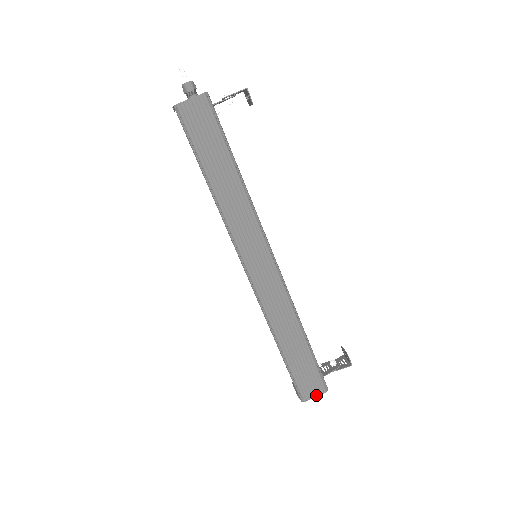
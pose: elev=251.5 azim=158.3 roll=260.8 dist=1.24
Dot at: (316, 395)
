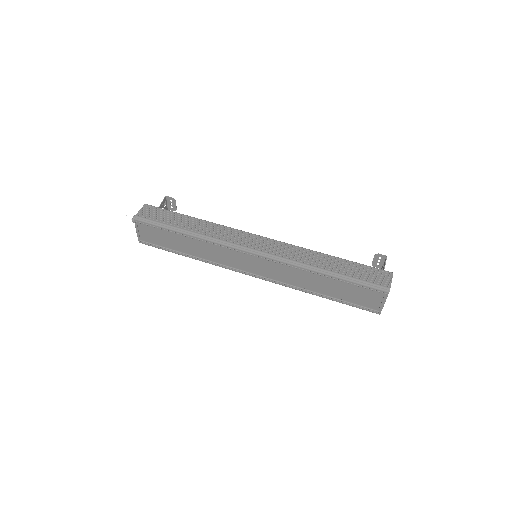
Dot at: (390, 280)
